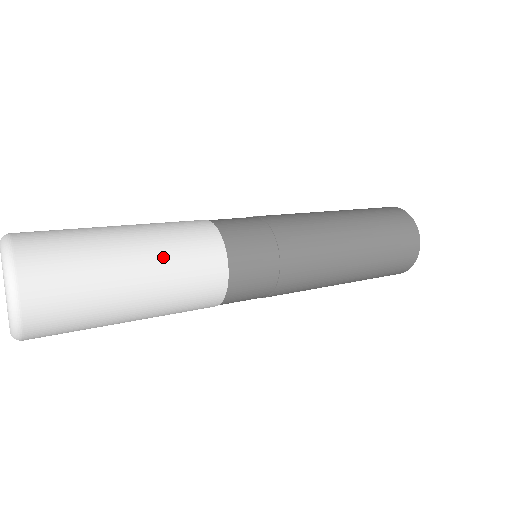
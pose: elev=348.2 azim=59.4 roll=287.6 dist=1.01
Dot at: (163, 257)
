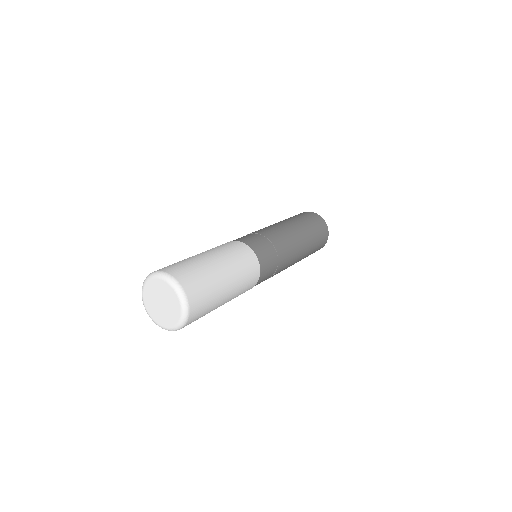
Dot at: (238, 275)
